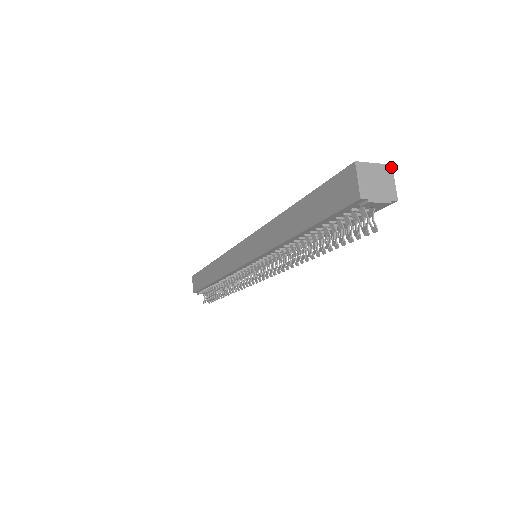
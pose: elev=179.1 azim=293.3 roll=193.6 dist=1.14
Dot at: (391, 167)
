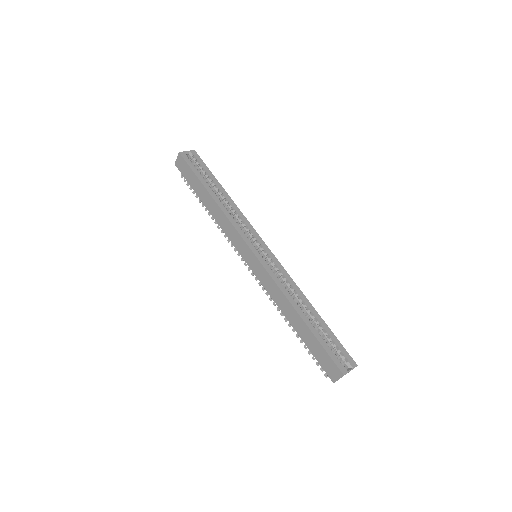
Dot at: occluded
